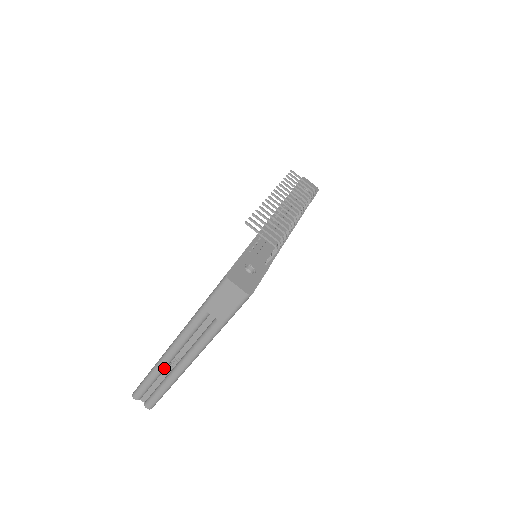
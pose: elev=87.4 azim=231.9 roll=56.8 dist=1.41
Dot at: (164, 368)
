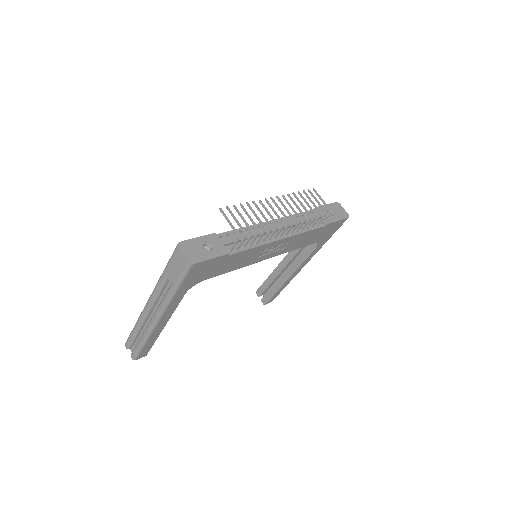
Dot at: (143, 322)
